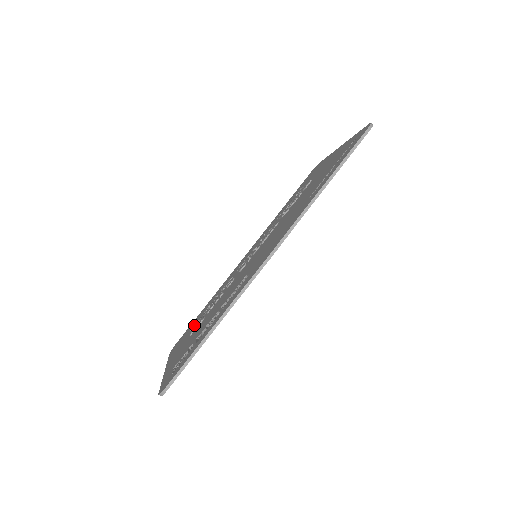
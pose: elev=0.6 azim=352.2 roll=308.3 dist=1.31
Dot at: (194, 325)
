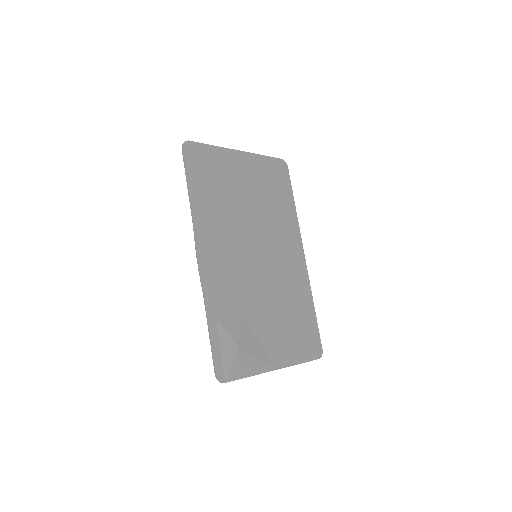
Dot at: (285, 328)
